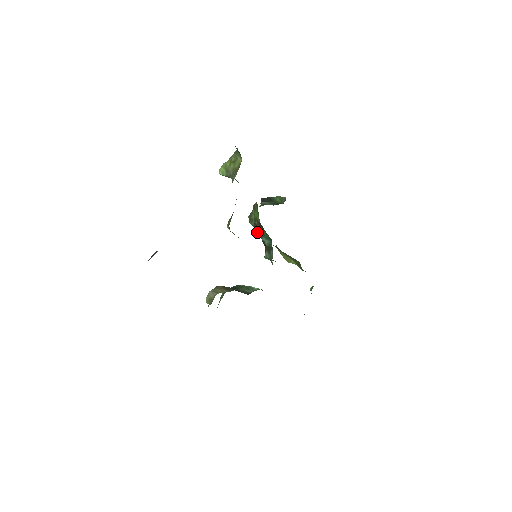
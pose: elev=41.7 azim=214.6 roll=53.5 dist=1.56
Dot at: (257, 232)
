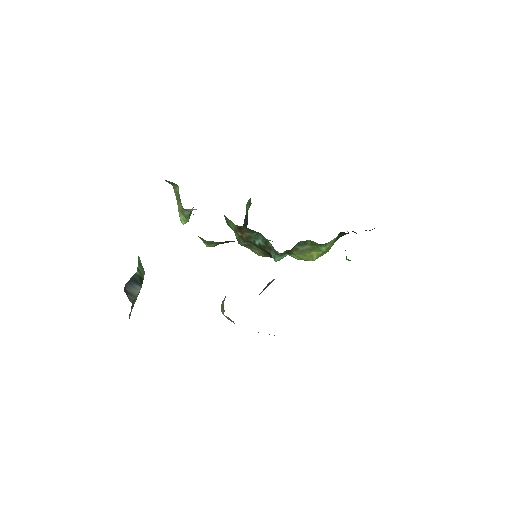
Dot at: (257, 252)
